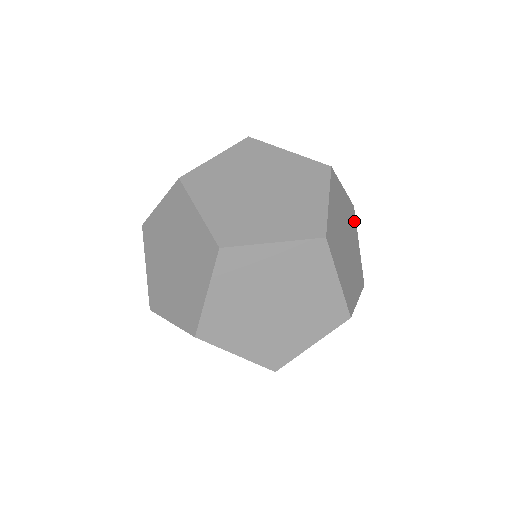
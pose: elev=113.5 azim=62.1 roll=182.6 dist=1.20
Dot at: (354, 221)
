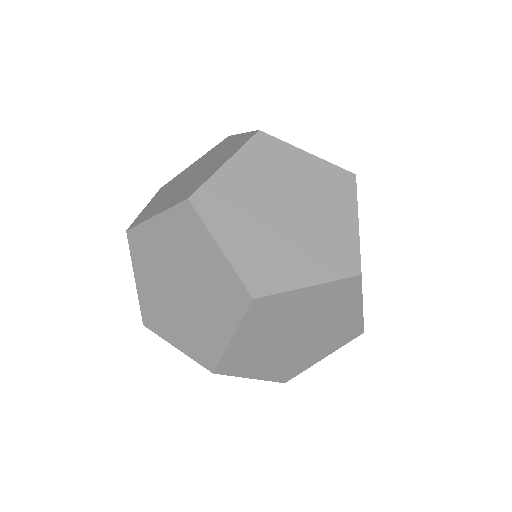
Dot at: occluded
